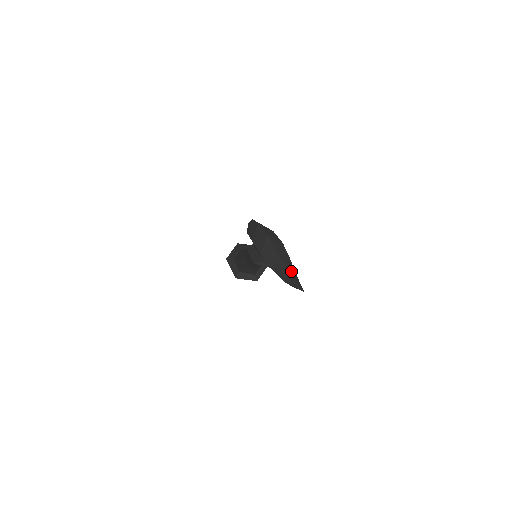
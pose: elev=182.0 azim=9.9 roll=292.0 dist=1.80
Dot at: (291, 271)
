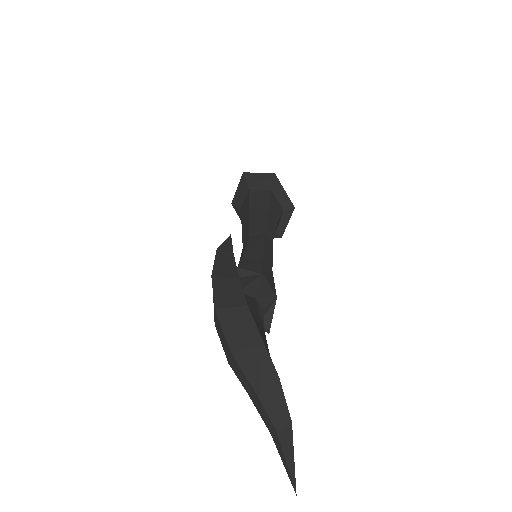
Dot at: (280, 418)
